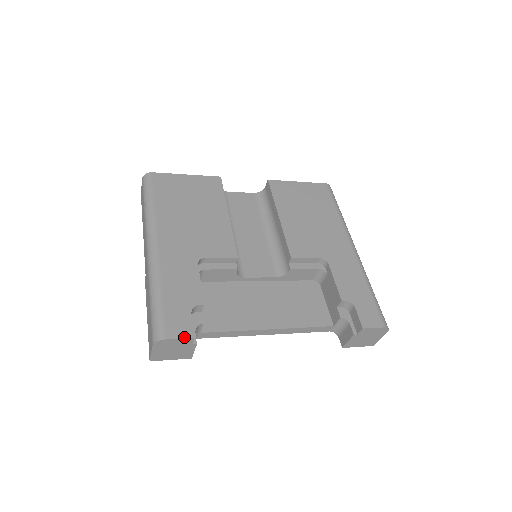
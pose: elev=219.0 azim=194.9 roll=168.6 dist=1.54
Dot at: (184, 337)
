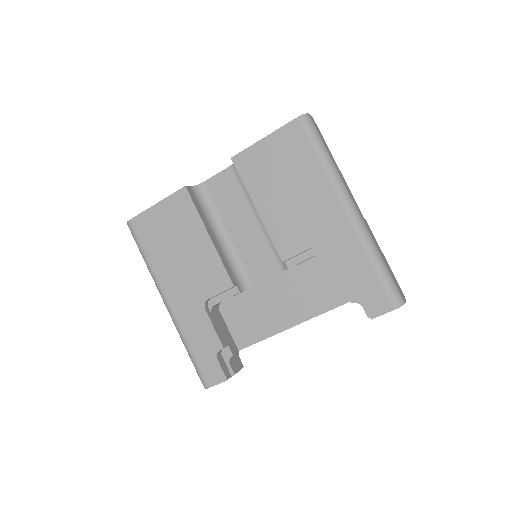
Dot at: (220, 382)
